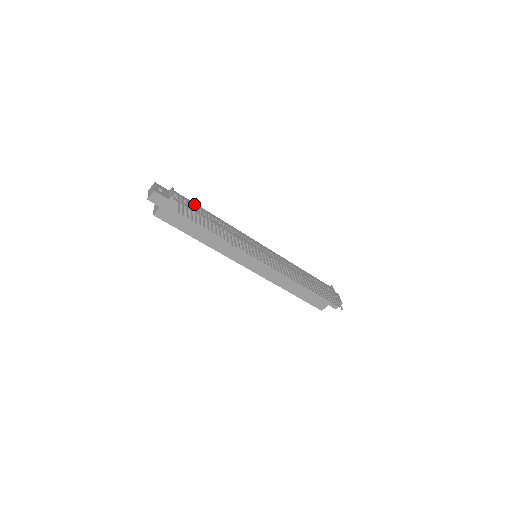
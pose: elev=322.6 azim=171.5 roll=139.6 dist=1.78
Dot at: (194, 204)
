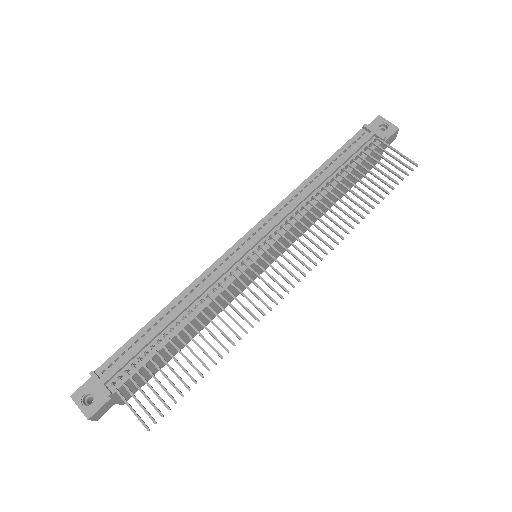
Dot at: (134, 350)
